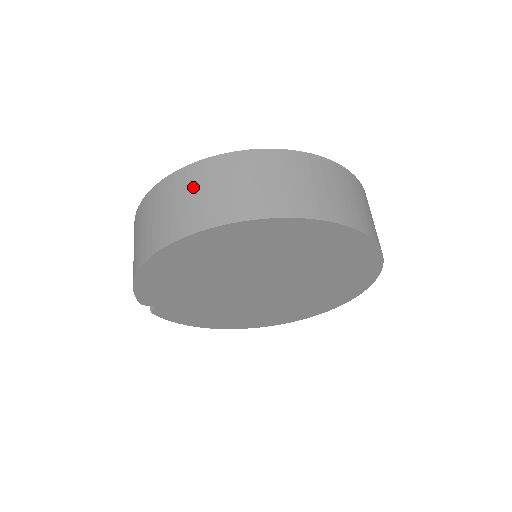
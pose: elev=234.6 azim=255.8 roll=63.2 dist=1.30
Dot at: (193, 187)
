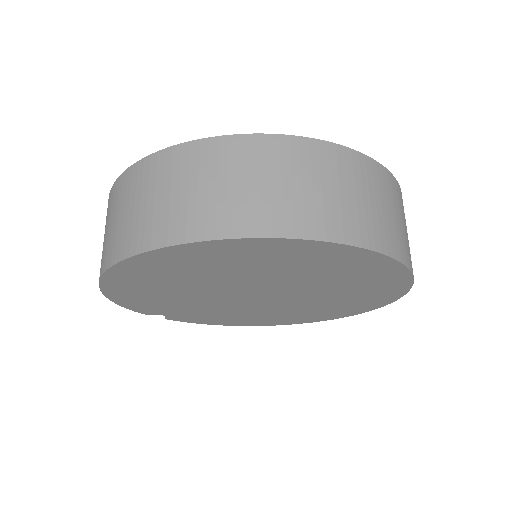
Dot at: (120, 203)
